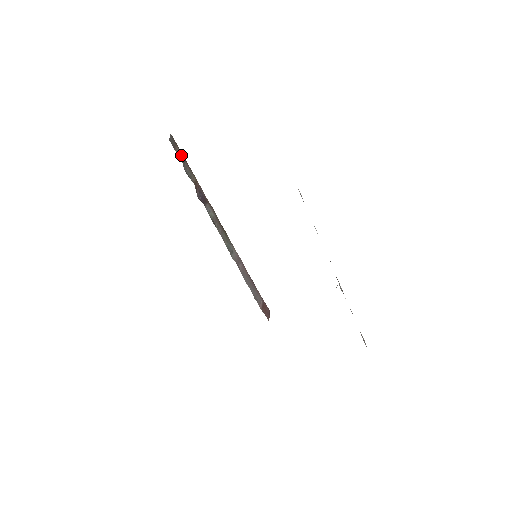
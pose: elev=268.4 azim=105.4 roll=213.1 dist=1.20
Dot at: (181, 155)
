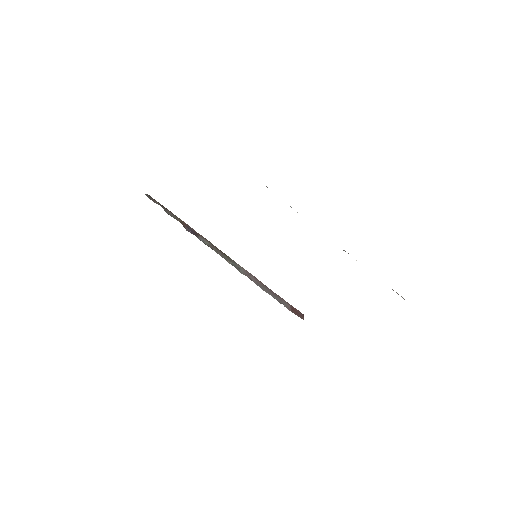
Dot at: (161, 205)
